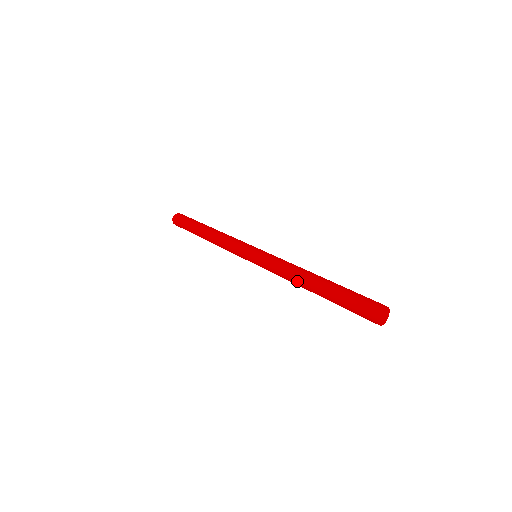
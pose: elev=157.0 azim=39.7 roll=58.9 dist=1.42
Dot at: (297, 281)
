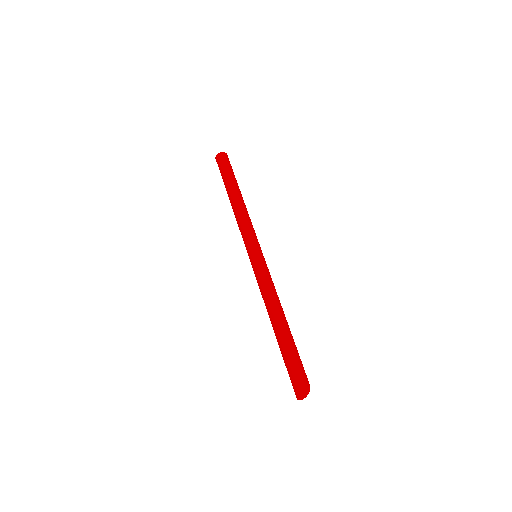
Dot at: (268, 310)
